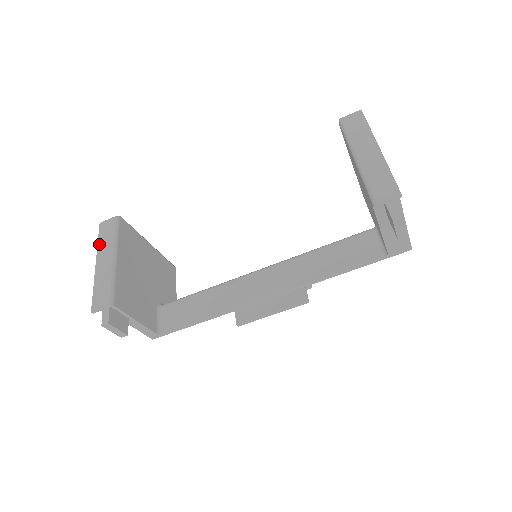
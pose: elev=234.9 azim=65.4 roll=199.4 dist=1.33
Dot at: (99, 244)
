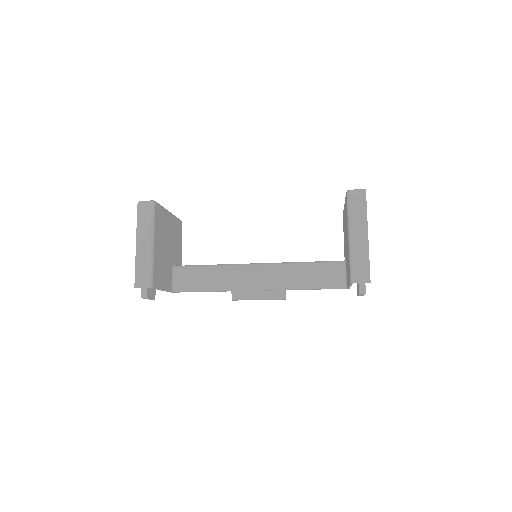
Dot at: (138, 226)
